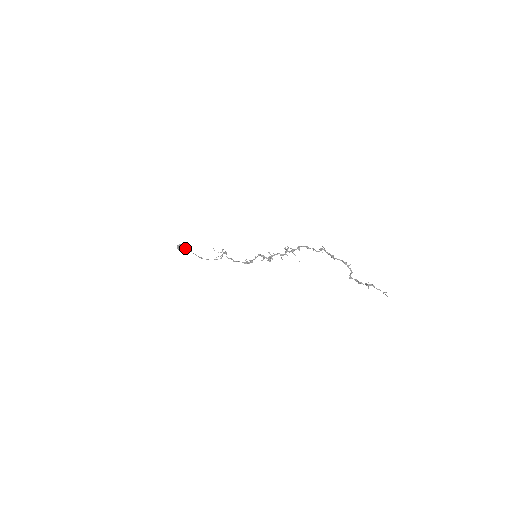
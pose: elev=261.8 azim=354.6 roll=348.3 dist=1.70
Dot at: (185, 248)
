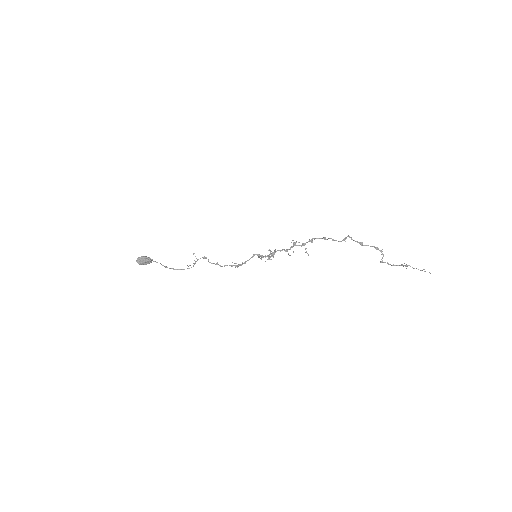
Dot at: (150, 260)
